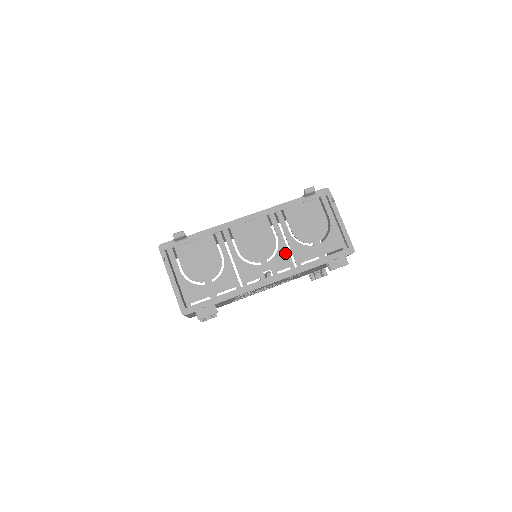
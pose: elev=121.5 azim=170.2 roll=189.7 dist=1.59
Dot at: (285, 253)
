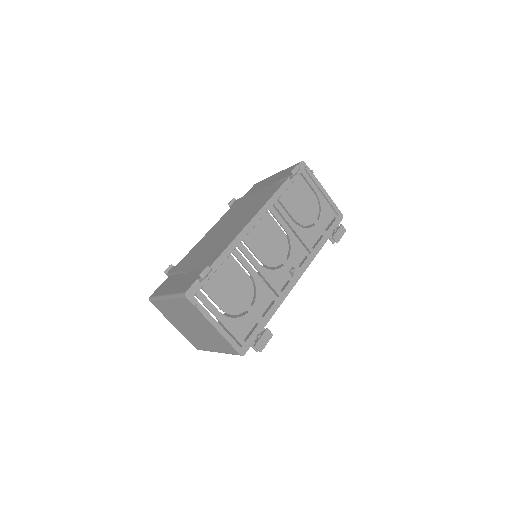
Dot at: (297, 244)
